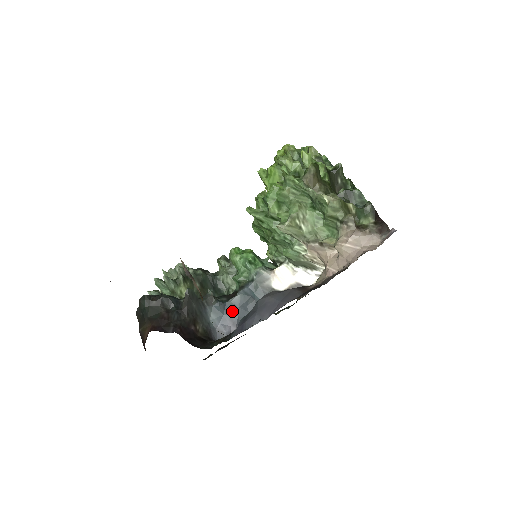
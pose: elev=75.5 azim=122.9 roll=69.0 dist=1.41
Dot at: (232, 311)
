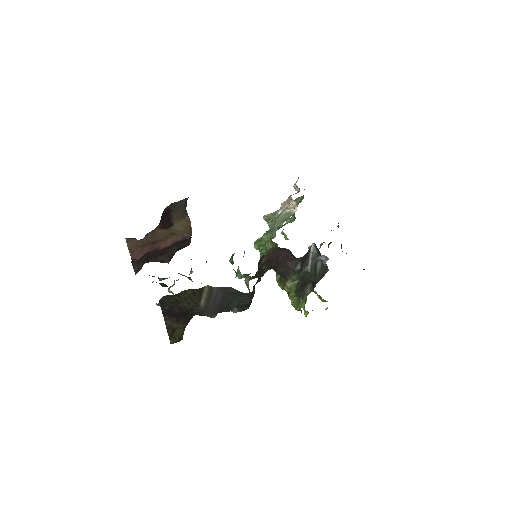
Dot at: occluded
